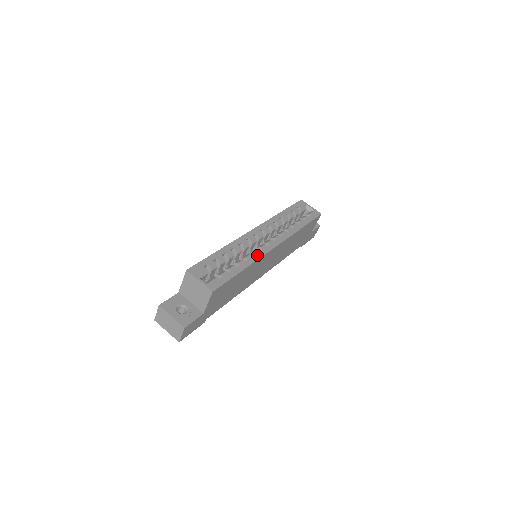
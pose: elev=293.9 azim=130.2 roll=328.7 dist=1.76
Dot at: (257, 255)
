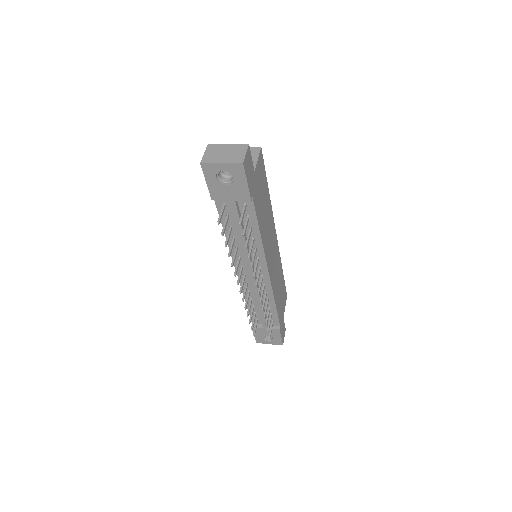
Dot at: occluded
